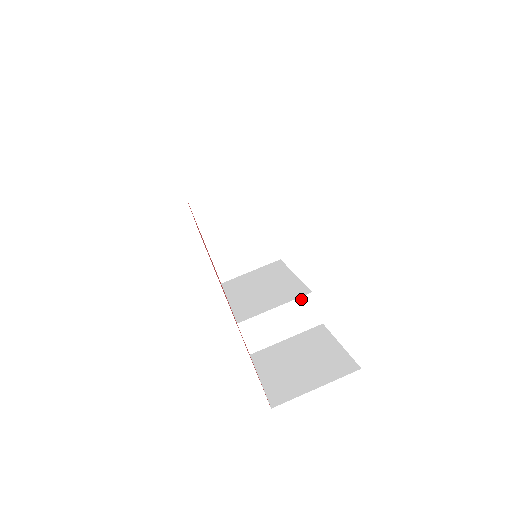
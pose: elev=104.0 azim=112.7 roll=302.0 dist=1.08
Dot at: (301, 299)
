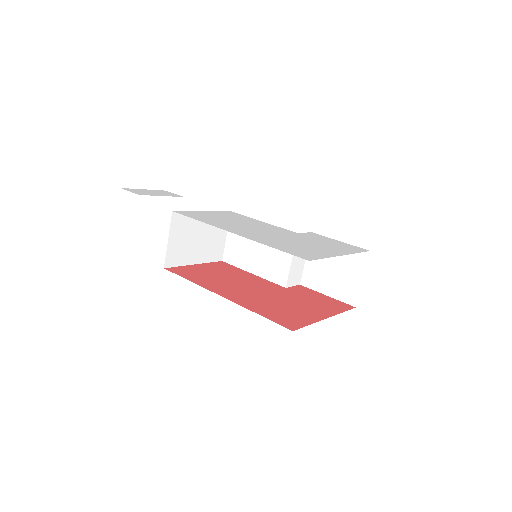
Dot at: occluded
